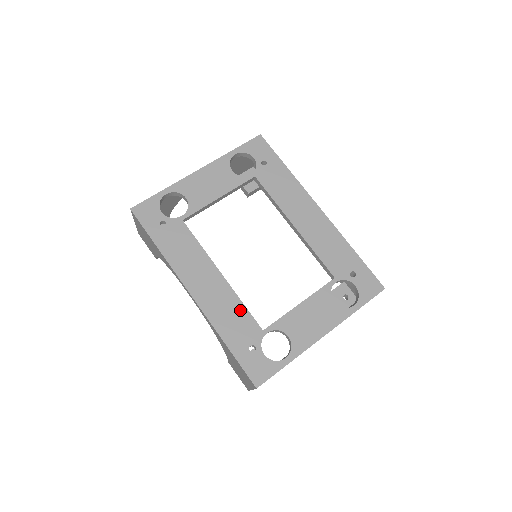
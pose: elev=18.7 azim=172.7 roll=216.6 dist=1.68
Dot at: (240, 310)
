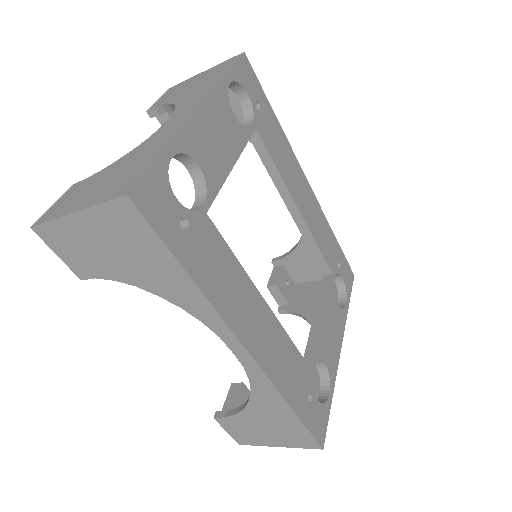
Dot at: (291, 351)
